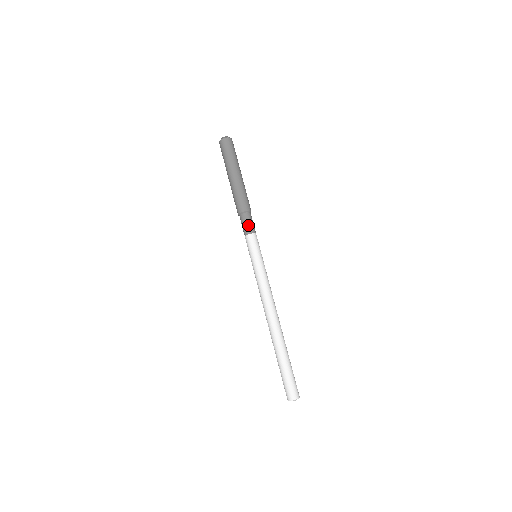
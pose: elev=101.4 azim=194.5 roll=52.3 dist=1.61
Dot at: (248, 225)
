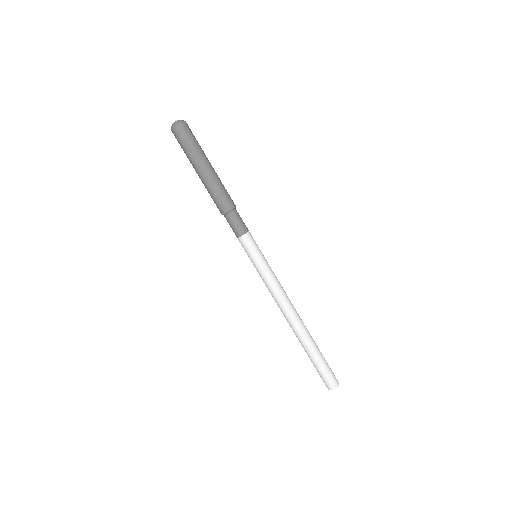
Dot at: (241, 224)
